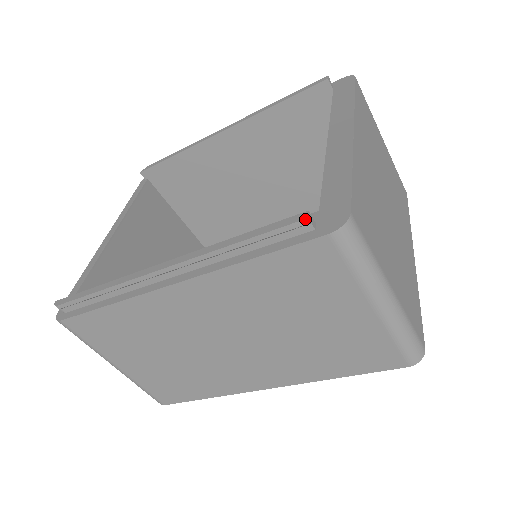
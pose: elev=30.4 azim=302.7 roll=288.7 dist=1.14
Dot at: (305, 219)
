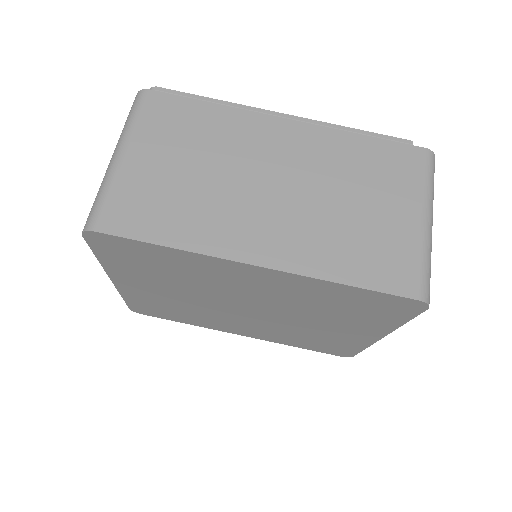
Dot at: (411, 141)
